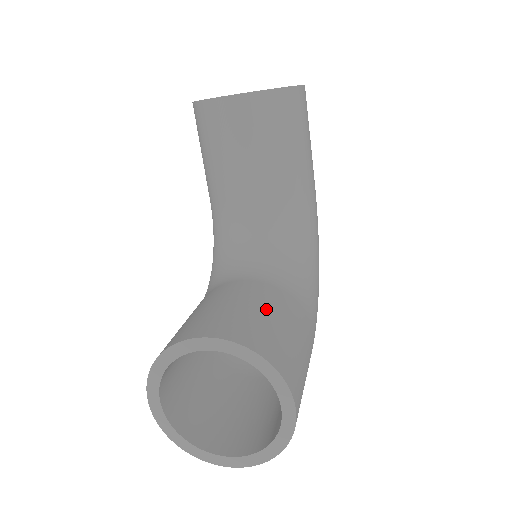
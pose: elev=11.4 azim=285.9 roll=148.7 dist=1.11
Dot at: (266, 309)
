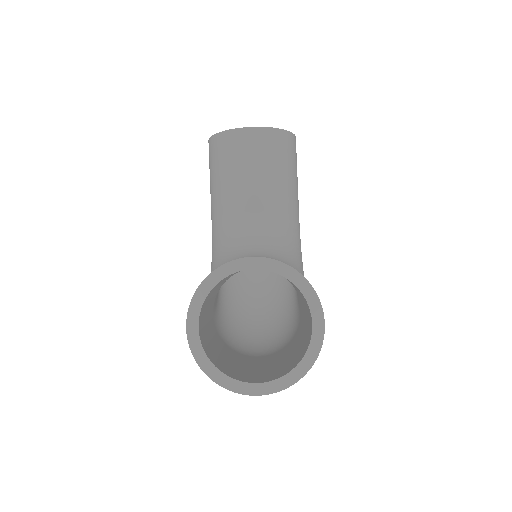
Dot at: occluded
